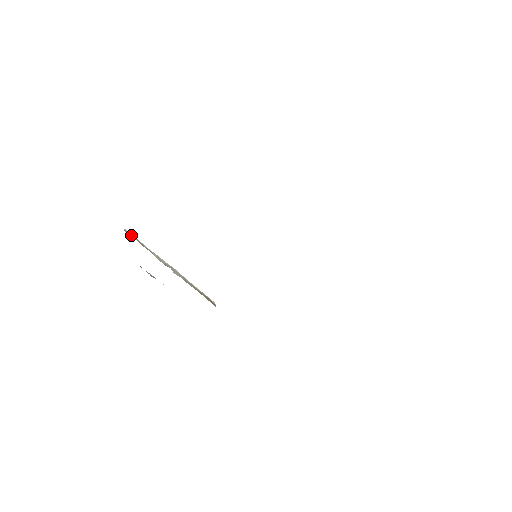
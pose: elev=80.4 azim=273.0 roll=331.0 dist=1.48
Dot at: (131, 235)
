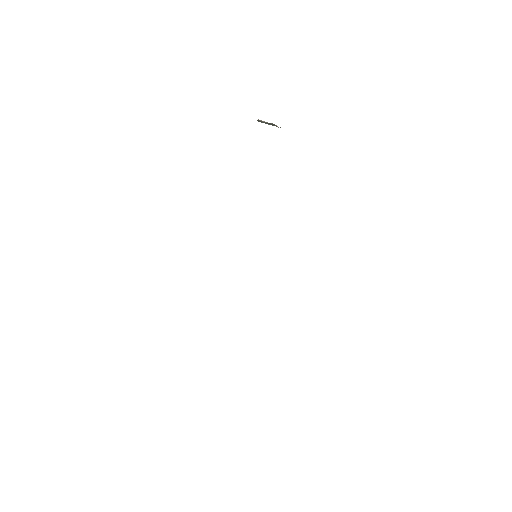
Dot at: occluded
